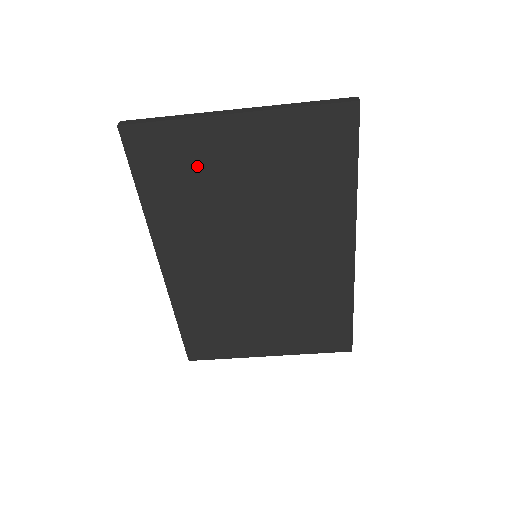
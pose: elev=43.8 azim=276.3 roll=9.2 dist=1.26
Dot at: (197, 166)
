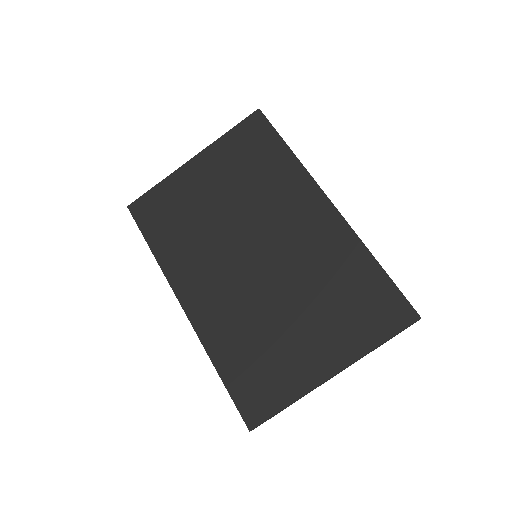
Dot at: (181, 204)
